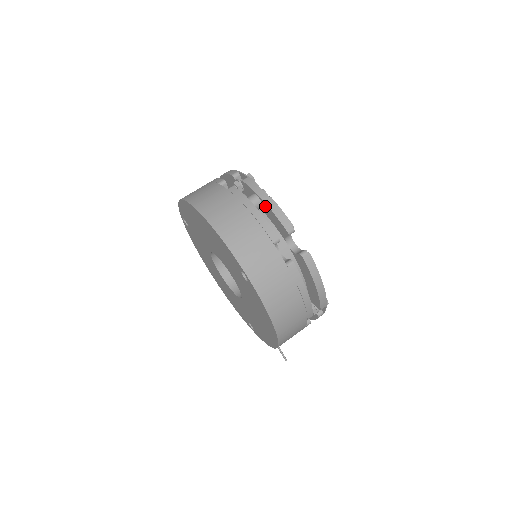
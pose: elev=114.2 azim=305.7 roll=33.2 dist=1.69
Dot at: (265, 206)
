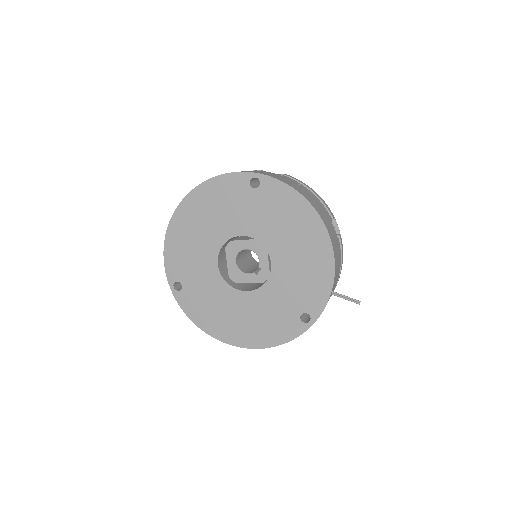
Dot at: occluded
